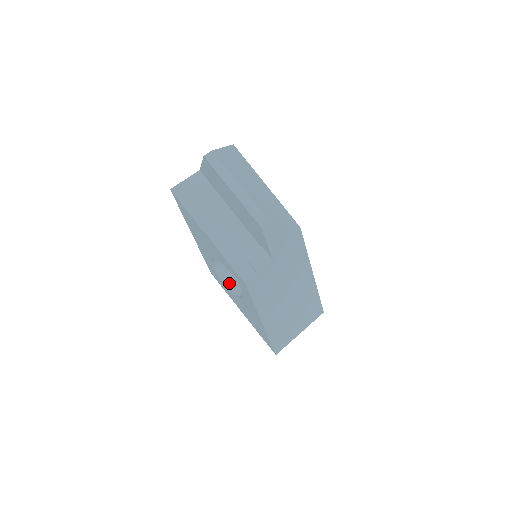
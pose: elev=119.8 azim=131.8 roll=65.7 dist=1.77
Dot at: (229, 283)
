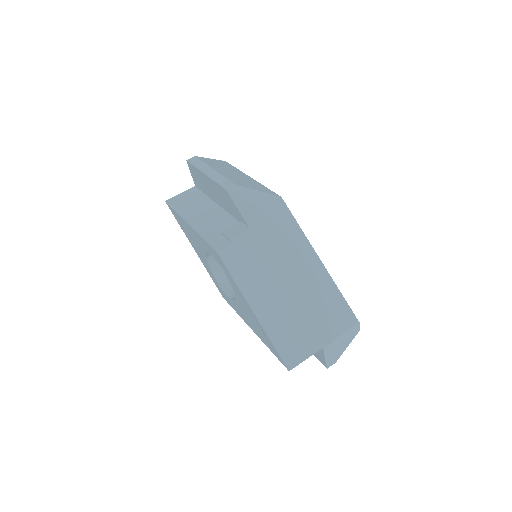
Dot at: (234, 295)
